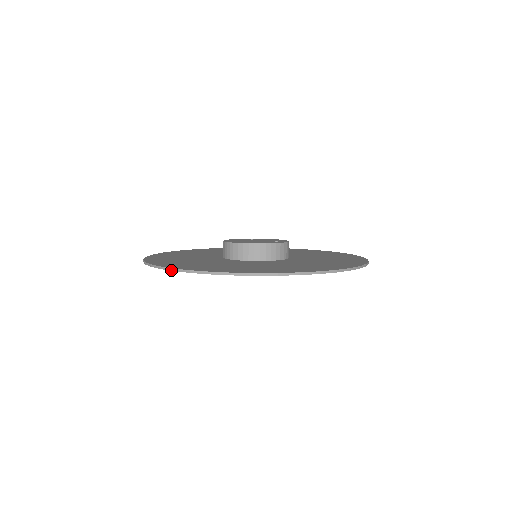
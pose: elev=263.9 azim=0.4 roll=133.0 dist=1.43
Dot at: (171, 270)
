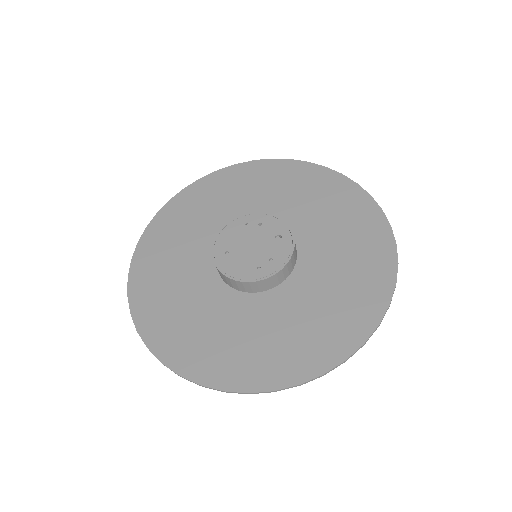
Dot at: (130, 312)
